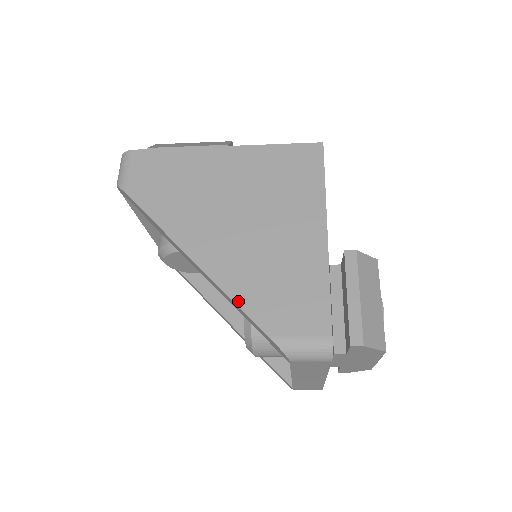
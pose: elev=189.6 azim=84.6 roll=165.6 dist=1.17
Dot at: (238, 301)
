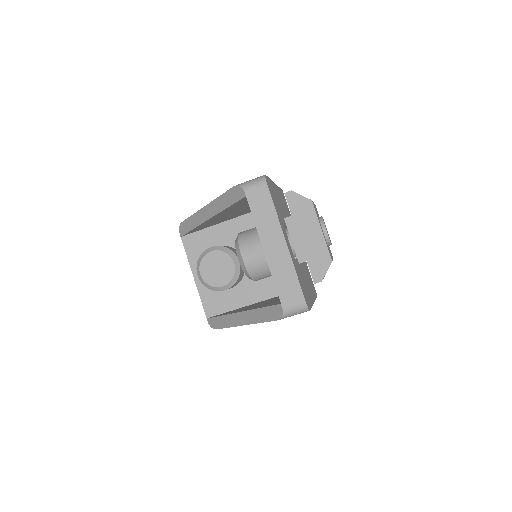
Dot at: (222, 195)
